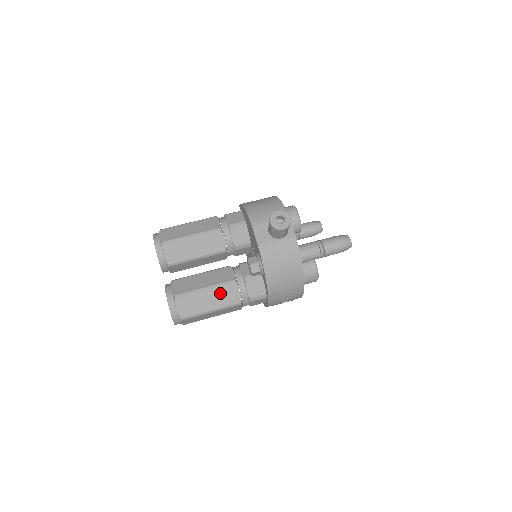
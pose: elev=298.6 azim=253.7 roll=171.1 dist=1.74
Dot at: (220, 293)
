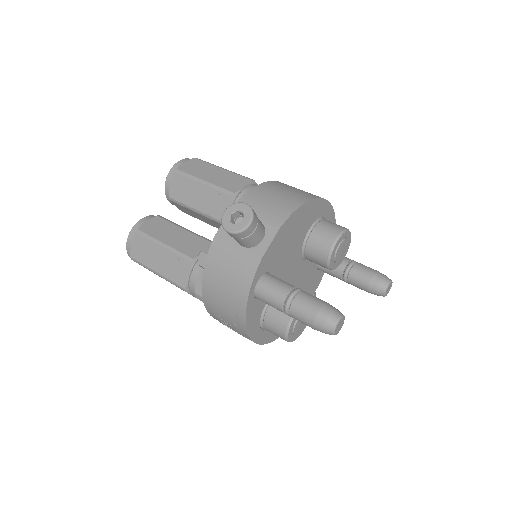
Dot at: (172, 261)
